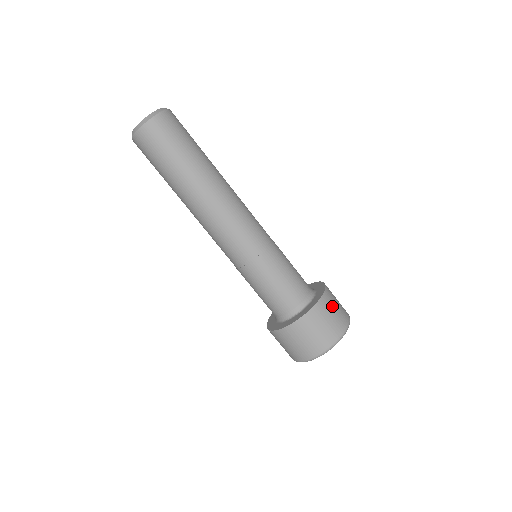
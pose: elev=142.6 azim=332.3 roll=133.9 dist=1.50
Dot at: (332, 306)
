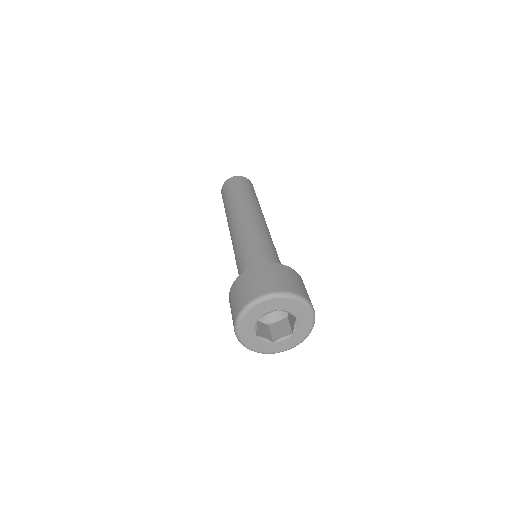
Dot at: (276, 273)
